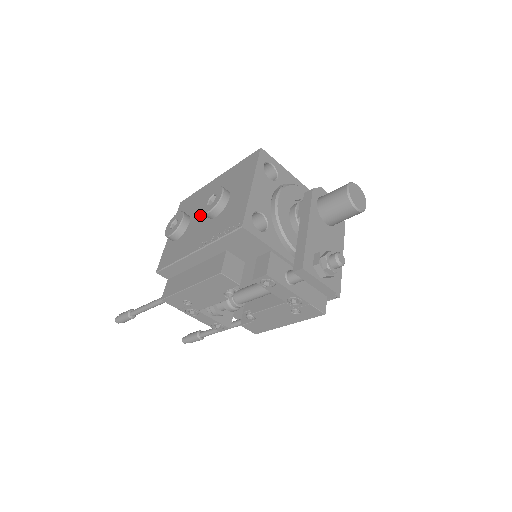
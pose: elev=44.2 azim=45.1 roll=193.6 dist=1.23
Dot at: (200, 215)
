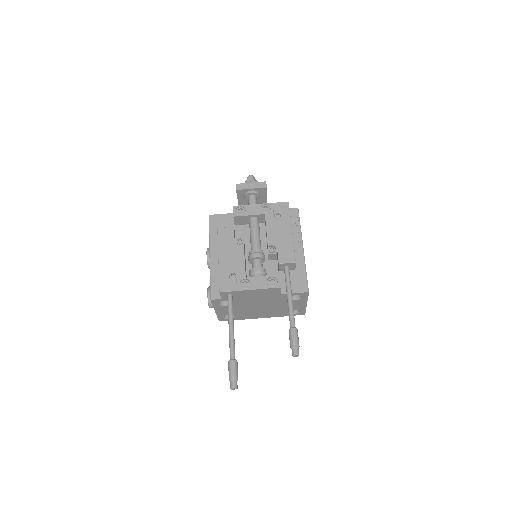
Dot at: occluded
